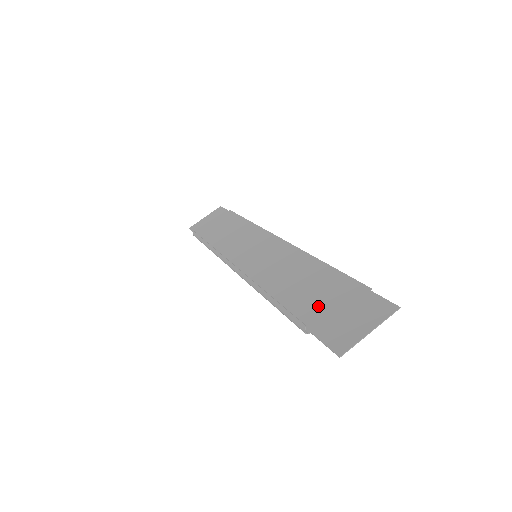
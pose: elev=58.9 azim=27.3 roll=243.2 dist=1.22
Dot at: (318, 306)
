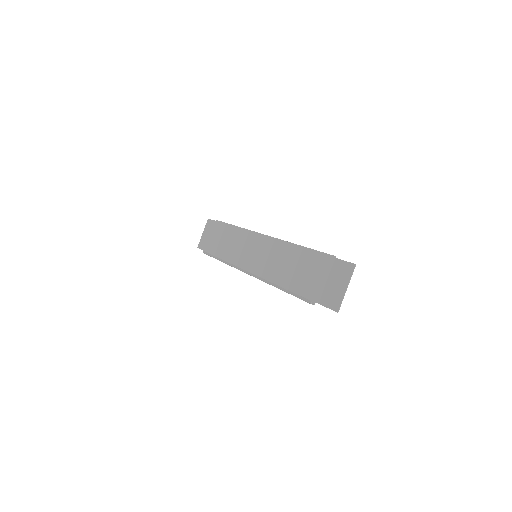
Dot at: (311, 282)
